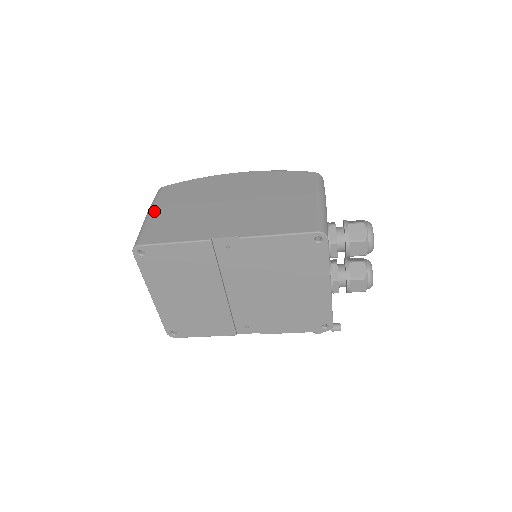
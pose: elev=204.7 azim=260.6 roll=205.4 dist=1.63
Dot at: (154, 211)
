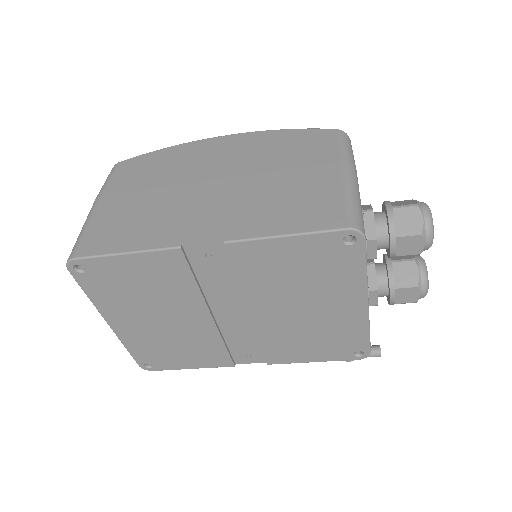
Dot at: (101, 201)
